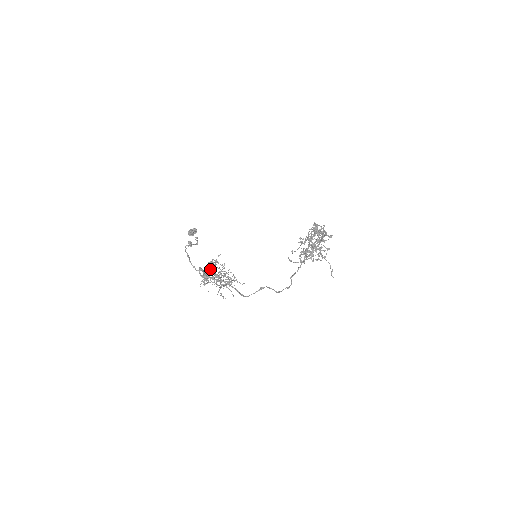
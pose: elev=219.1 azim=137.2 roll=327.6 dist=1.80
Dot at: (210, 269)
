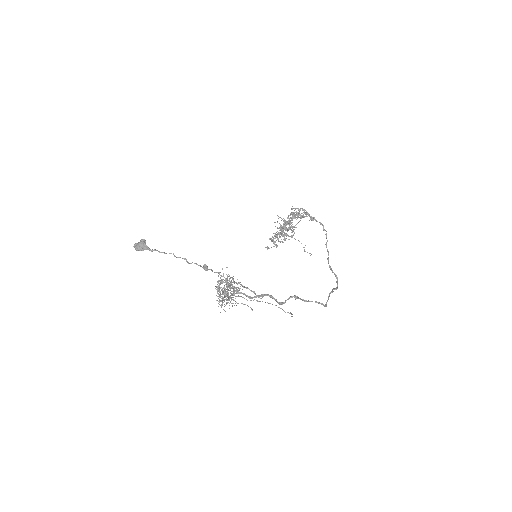
Dot at: (217, 287)
